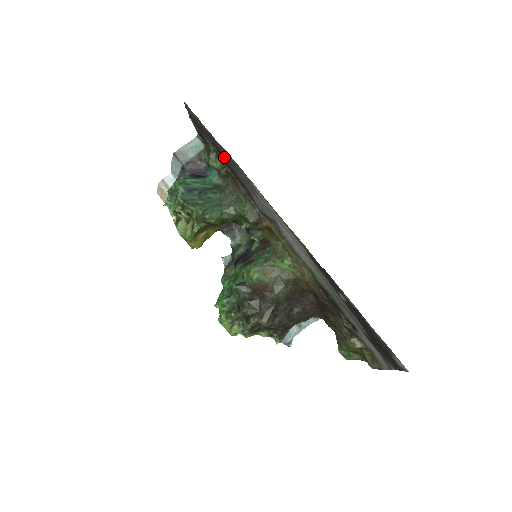
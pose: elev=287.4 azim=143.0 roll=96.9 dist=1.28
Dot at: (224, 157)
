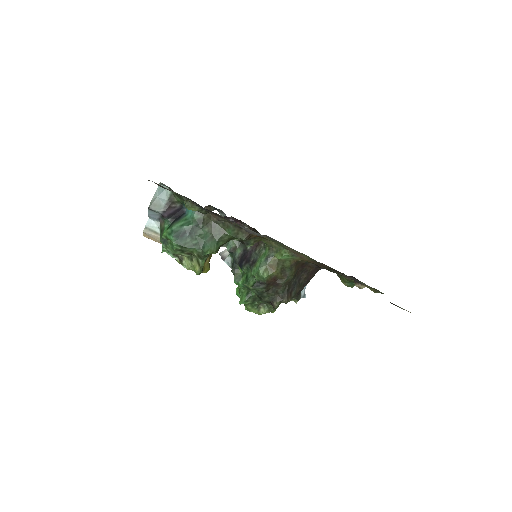
Dot at: (204, 209)
